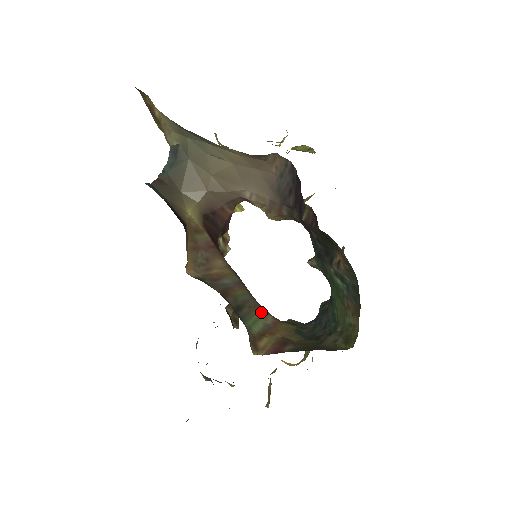
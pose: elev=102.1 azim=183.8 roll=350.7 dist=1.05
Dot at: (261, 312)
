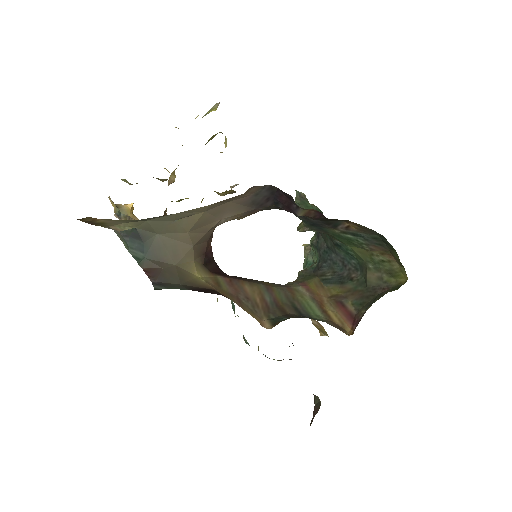
Dot at: (296, 292)
